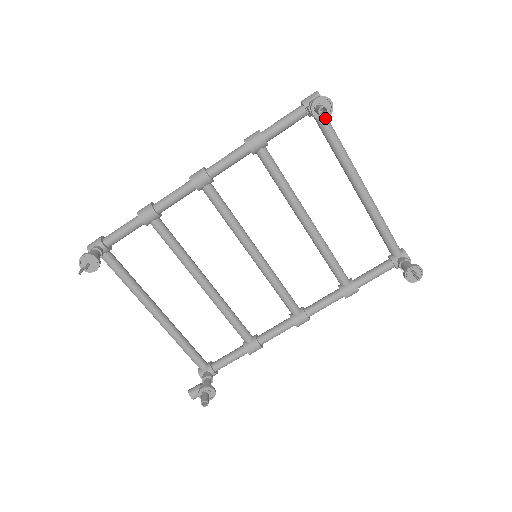
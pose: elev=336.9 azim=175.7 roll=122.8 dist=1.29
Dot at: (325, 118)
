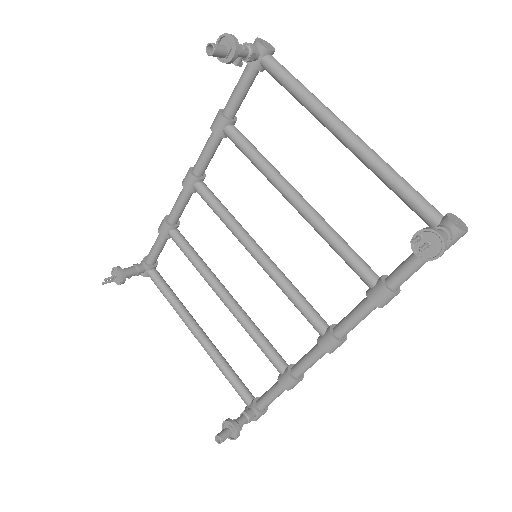
Dot at: (232, 58)
